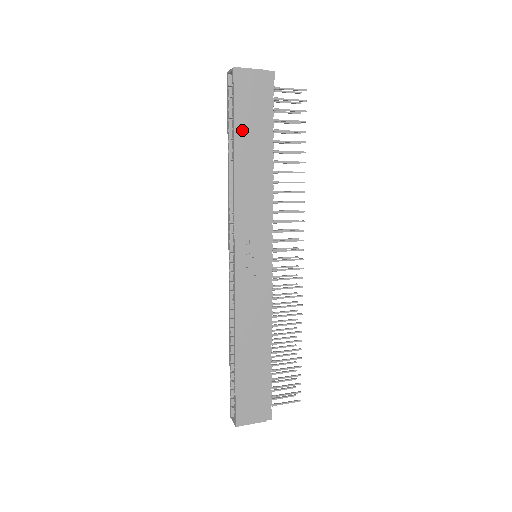
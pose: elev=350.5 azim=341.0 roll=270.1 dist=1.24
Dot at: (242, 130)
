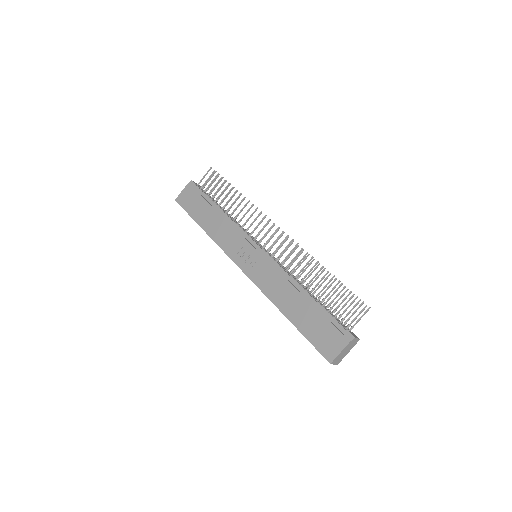
Dot at: (196, 215)
